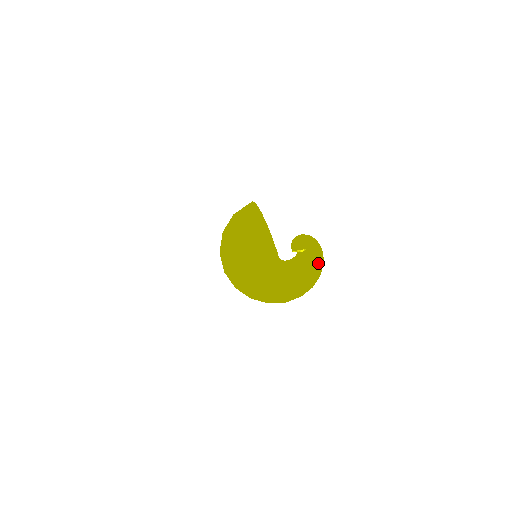
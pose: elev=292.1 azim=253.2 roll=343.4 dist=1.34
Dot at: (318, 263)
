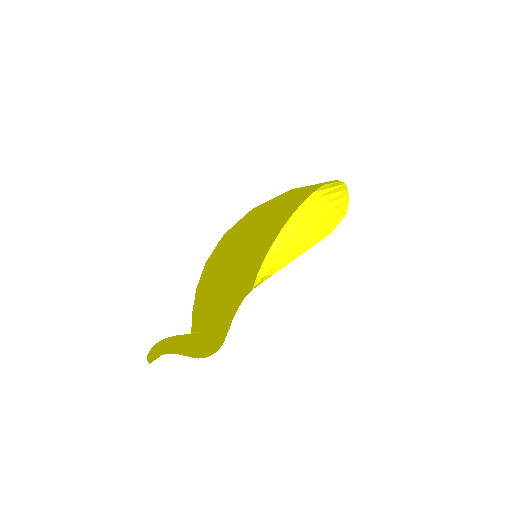
Dot at: (194, 357)
